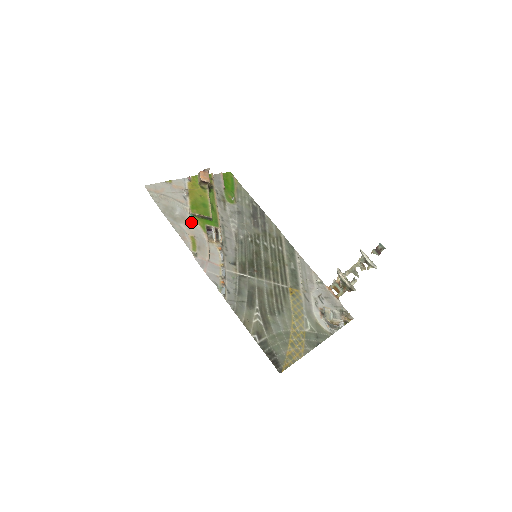
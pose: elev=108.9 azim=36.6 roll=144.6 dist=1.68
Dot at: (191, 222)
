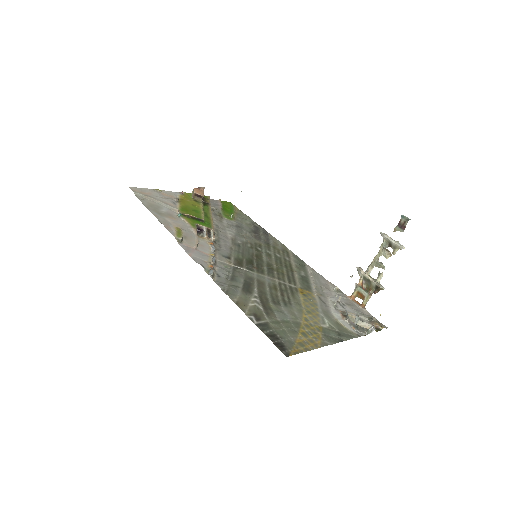
Dot at: (179, 219)
